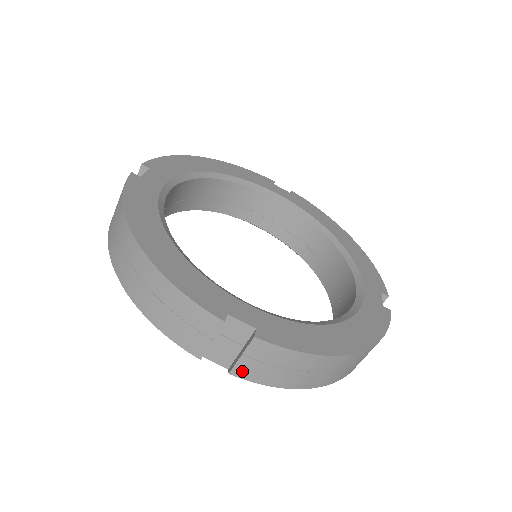
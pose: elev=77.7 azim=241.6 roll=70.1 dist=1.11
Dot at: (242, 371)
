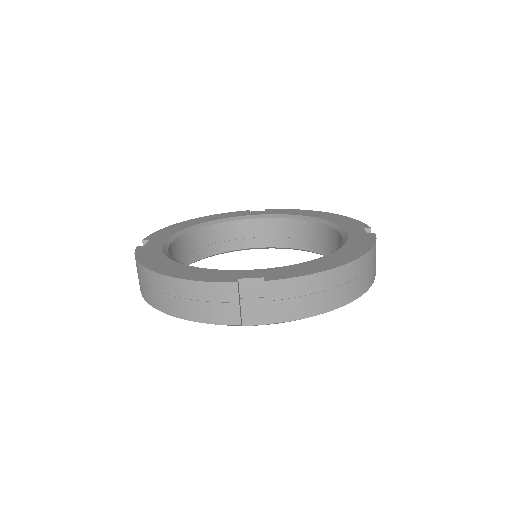
Dot at: (274, 316)
